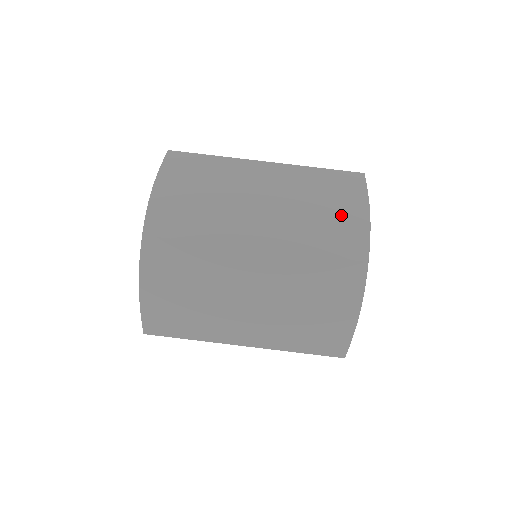
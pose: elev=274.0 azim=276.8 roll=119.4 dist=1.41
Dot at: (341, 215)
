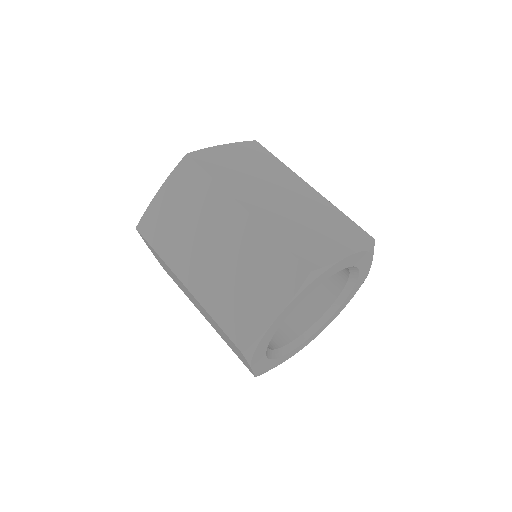
Dot at: occluded
